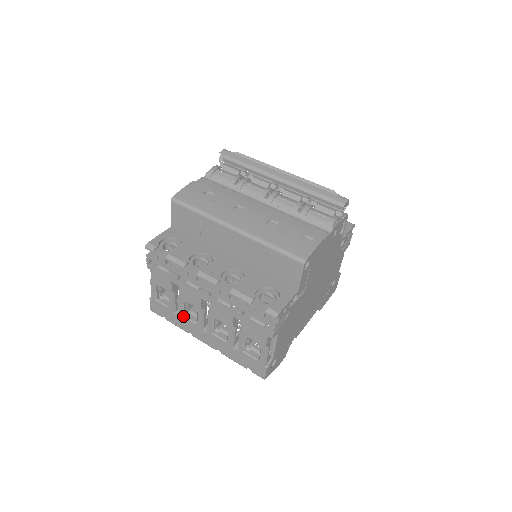
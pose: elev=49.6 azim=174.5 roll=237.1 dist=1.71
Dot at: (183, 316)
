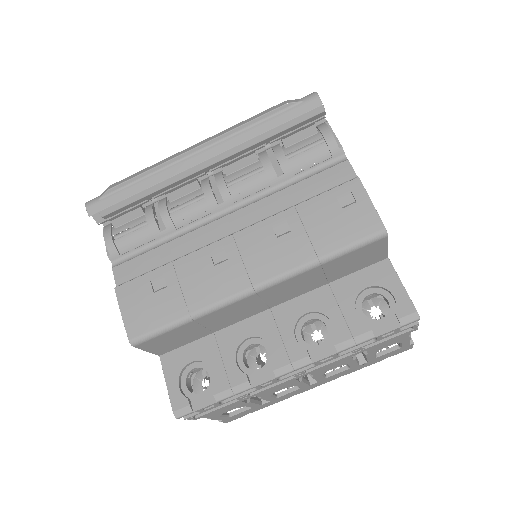
Dot at: (276, 398)
